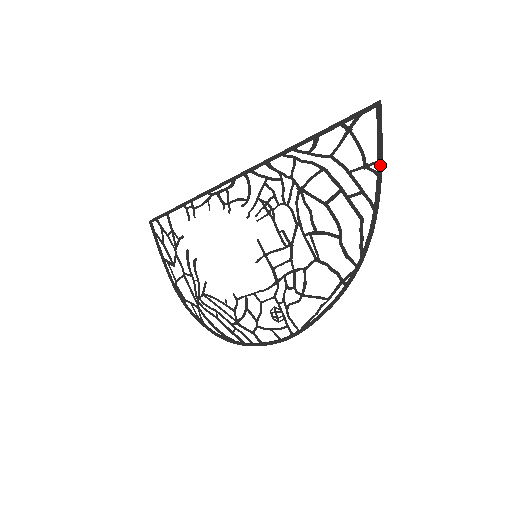
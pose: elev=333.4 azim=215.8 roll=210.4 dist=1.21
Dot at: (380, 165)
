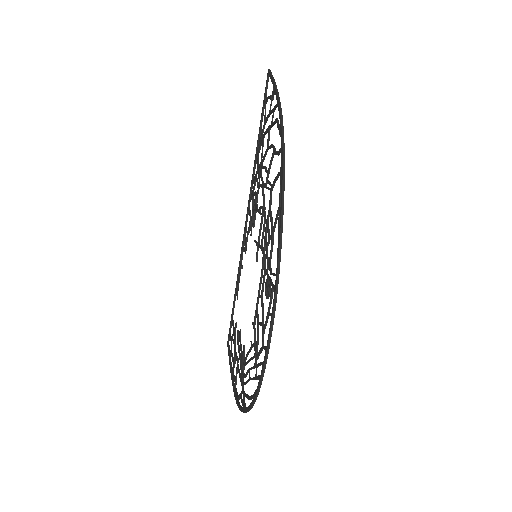
Dot at: (274, 85)
